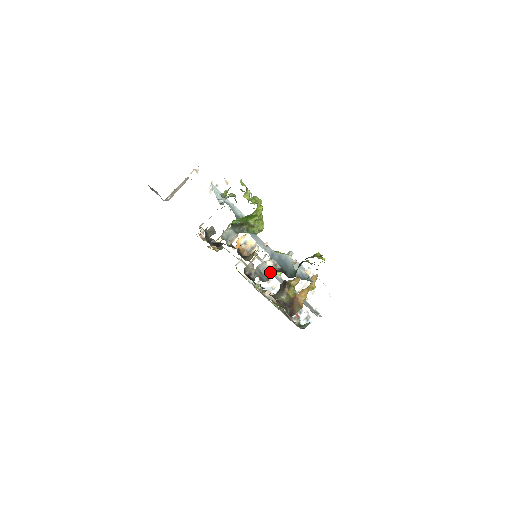
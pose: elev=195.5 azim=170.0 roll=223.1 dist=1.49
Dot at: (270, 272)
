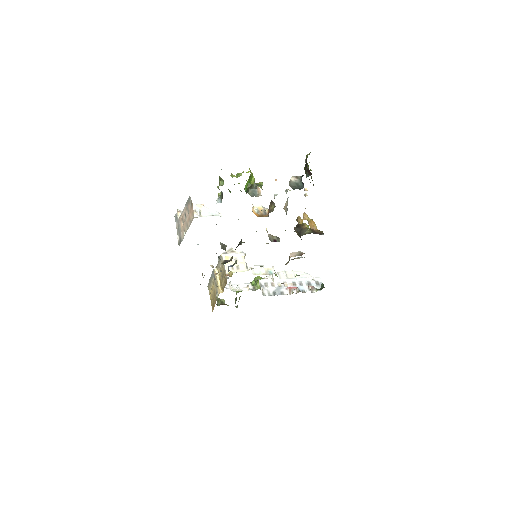
Dot at: (299, 183)
